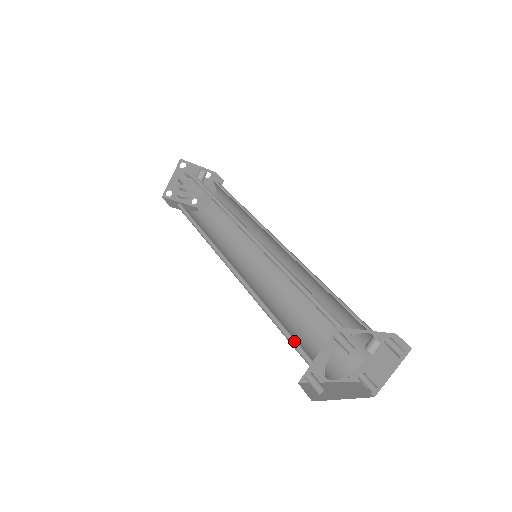
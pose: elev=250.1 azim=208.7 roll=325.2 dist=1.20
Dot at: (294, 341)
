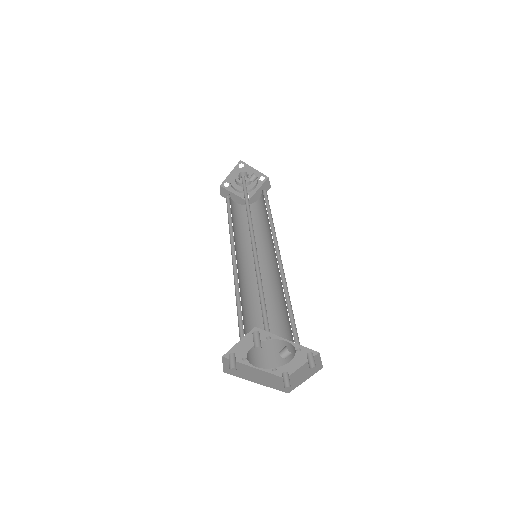
Dot at: occluded
